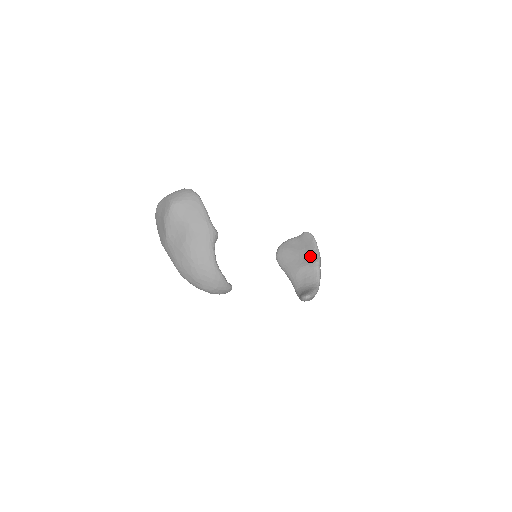
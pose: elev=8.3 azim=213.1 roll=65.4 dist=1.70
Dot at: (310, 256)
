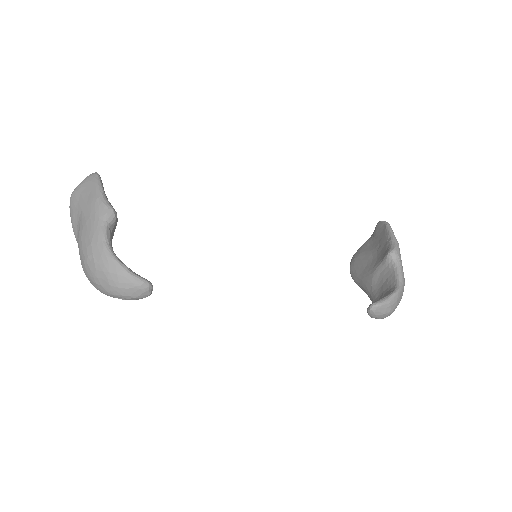
Dot at: (383, 250)
